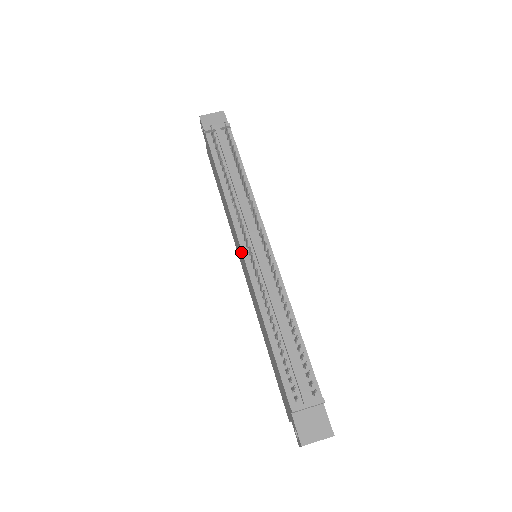
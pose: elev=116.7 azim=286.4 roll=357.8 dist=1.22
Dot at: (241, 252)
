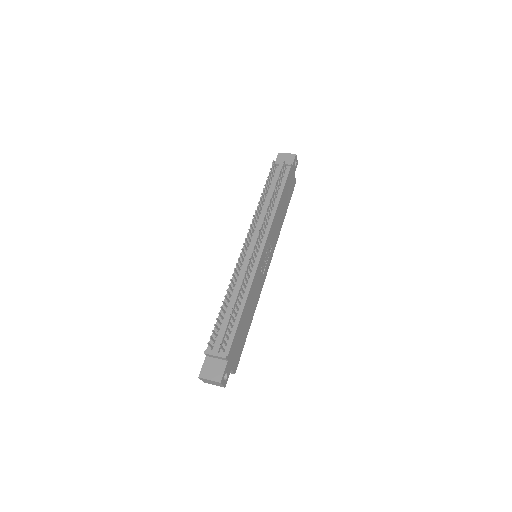
Dot at: (244, 248)
